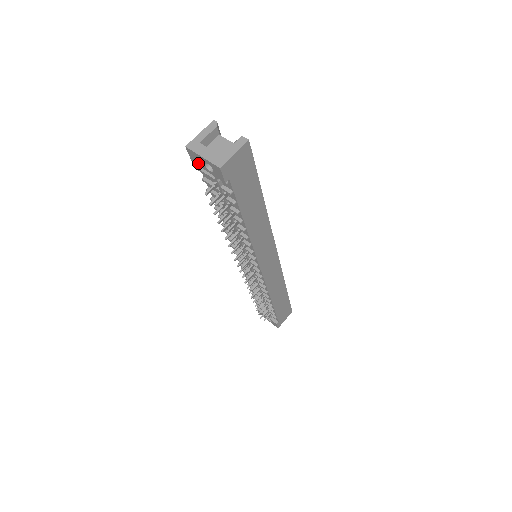
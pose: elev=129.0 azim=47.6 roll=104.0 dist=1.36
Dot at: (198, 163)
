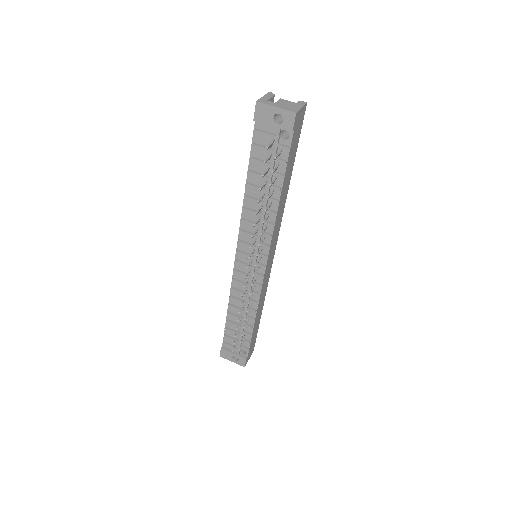
Dot at: (263, 119)
